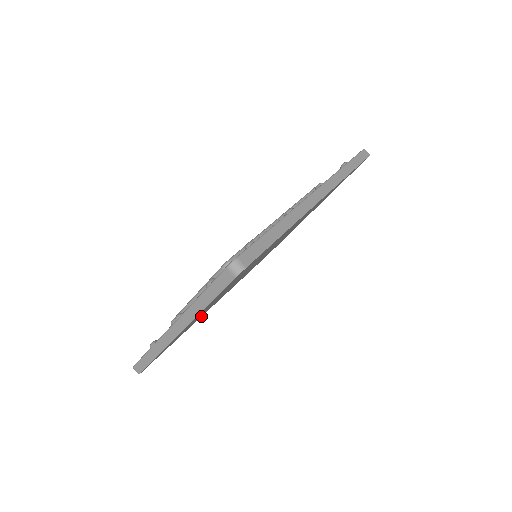
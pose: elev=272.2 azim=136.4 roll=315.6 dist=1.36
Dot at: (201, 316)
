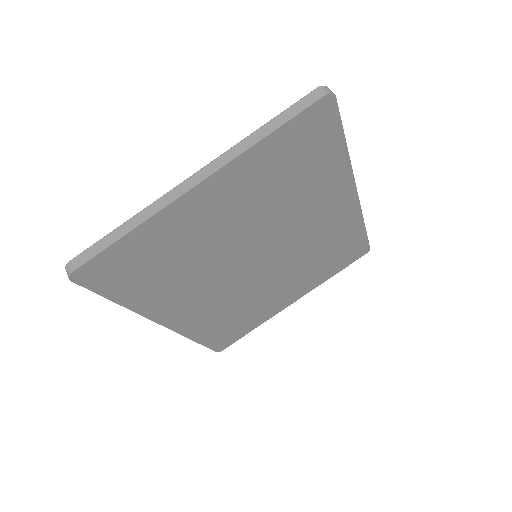
Dot at: (152, 311)
